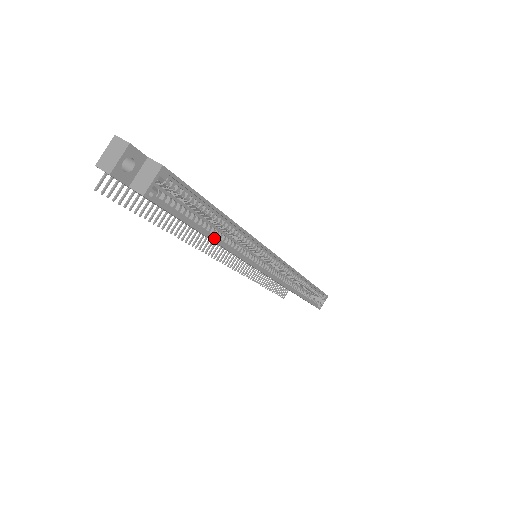
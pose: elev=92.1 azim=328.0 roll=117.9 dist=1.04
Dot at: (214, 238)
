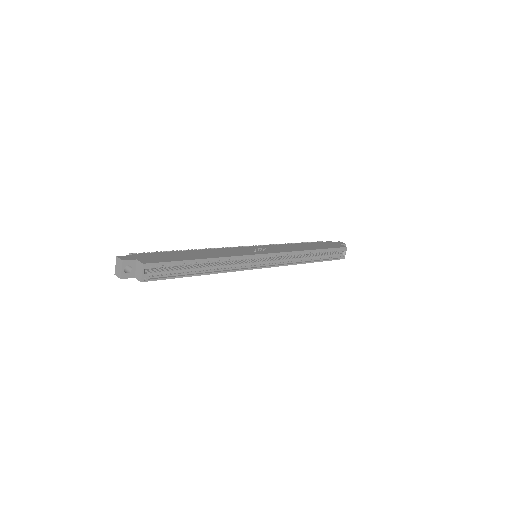
Dot at: (203, 273)
